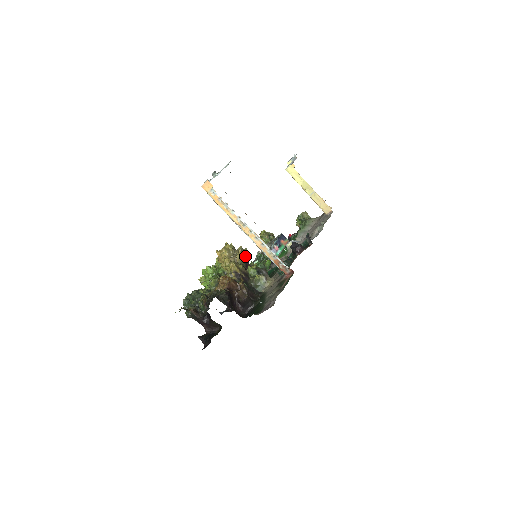
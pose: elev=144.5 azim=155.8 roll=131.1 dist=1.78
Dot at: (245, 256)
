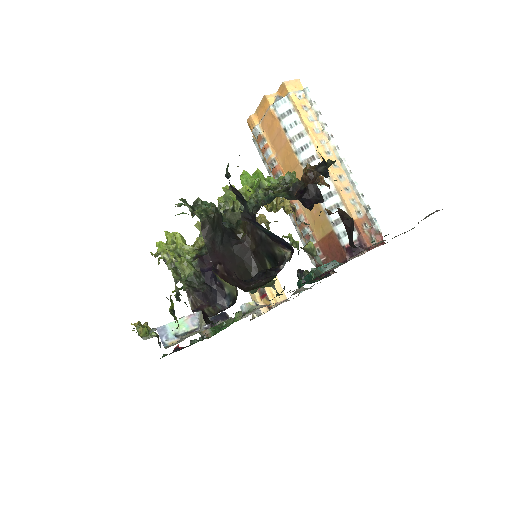
Dot at: (269, 227)
